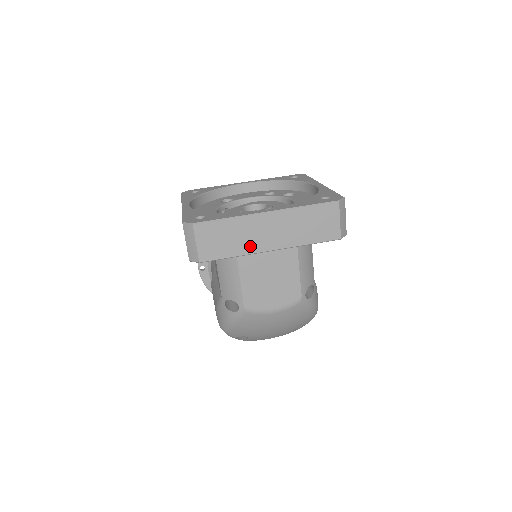
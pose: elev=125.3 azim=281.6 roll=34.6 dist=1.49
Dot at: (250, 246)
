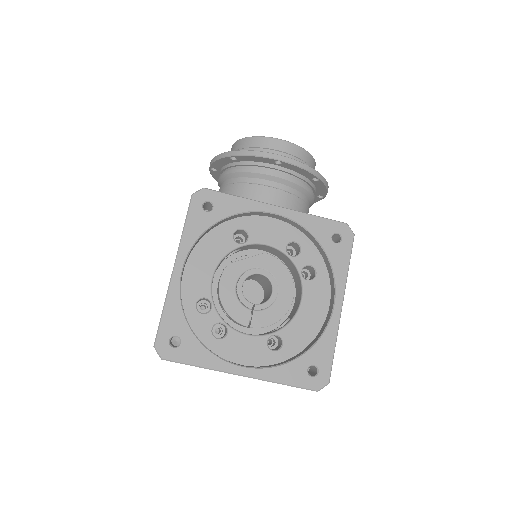
Dot at: occluded
